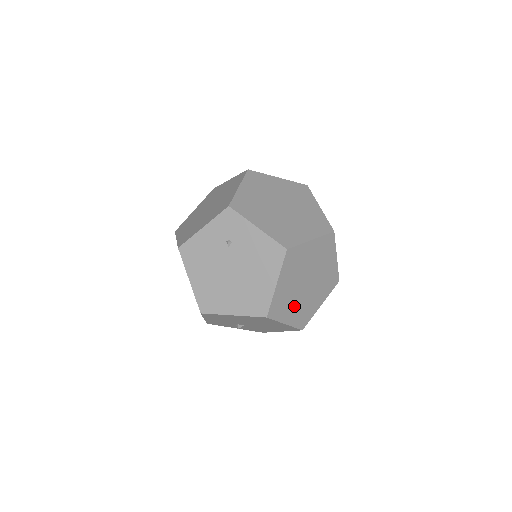
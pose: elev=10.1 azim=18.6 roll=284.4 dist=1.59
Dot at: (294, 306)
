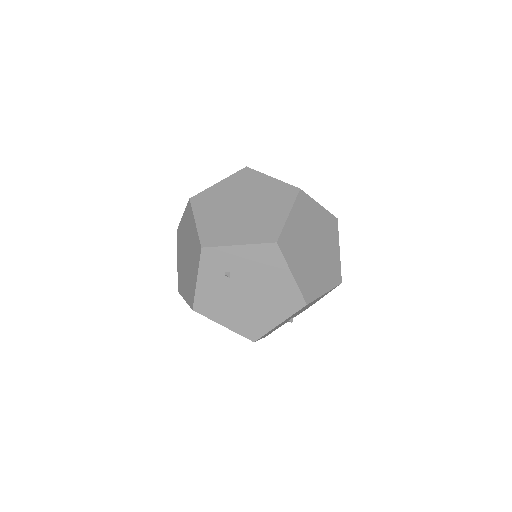
Dot at: (320, 274)
